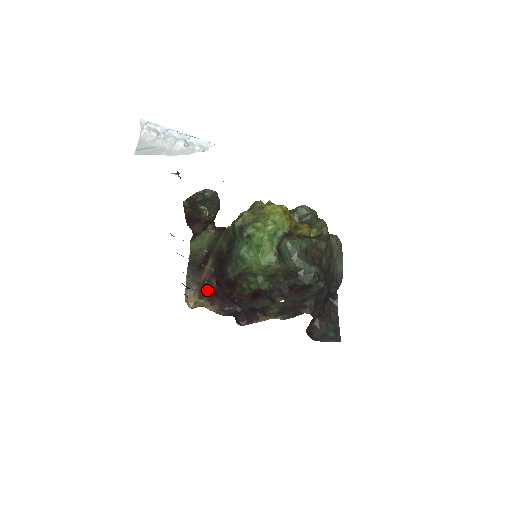
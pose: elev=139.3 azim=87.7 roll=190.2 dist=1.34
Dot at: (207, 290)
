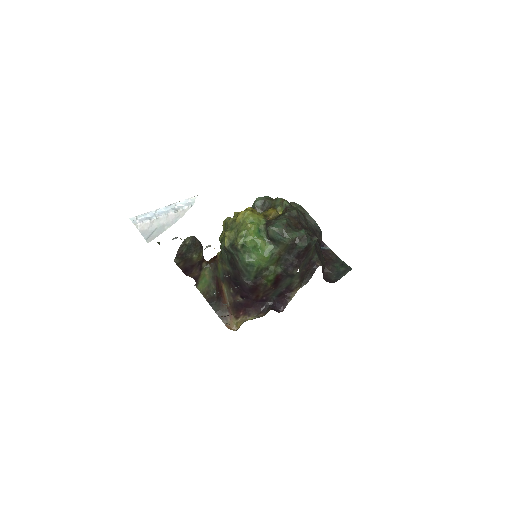
Dot at: (238, 308)
